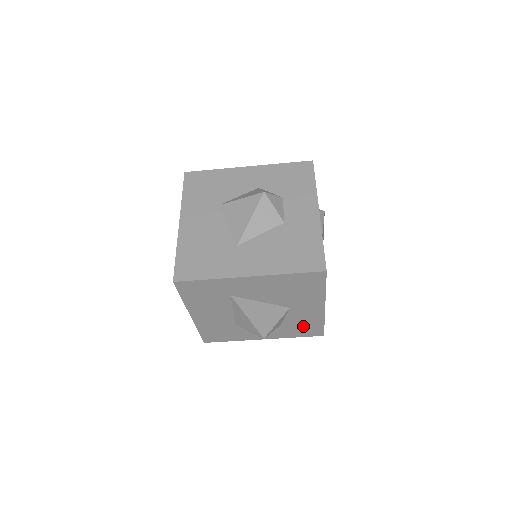
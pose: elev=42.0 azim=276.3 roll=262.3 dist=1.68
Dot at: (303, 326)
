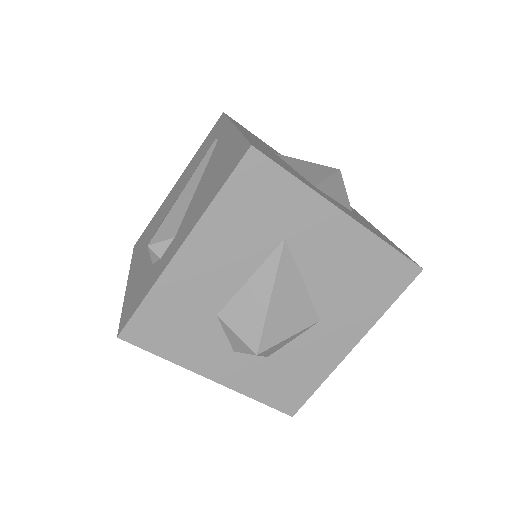
Dot at: (292, 376)
